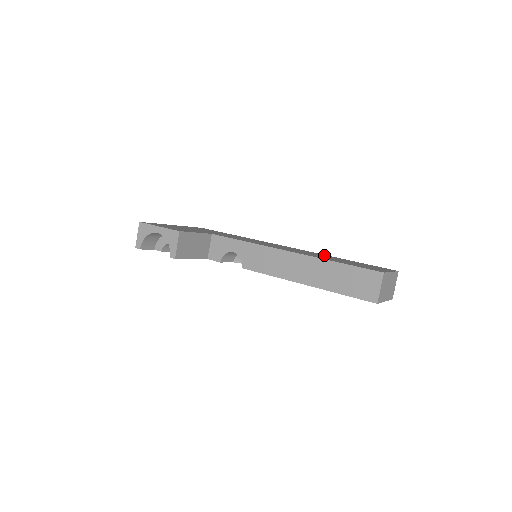
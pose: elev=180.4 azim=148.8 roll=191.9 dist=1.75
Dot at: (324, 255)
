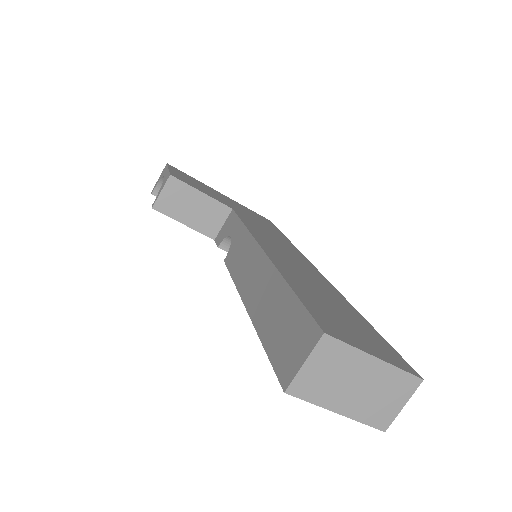
Dot at: (336, 294)
